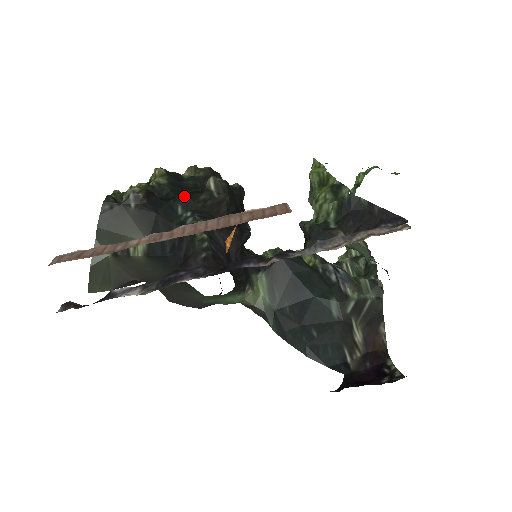
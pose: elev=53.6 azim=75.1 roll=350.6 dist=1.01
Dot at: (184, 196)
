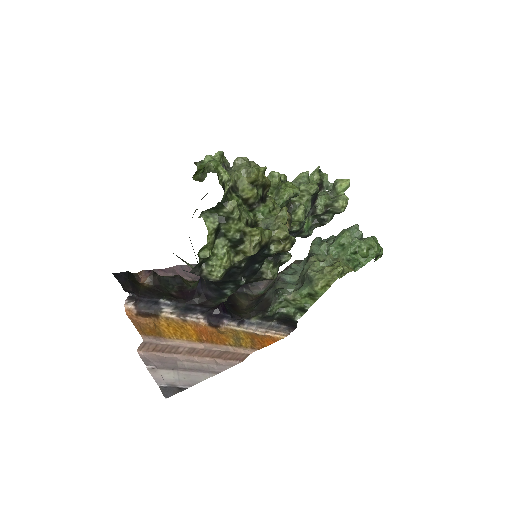
Dot at: (241, 284)
